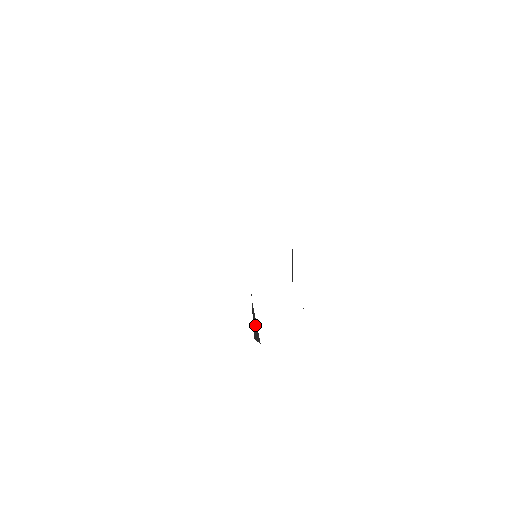
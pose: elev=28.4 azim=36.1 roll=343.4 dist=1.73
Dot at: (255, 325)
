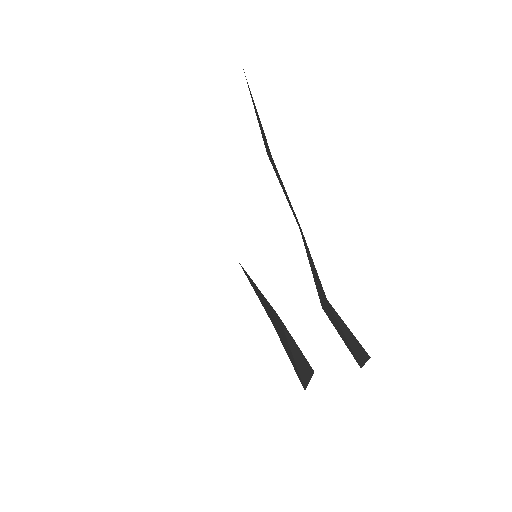
Dot at: (297, 355)
